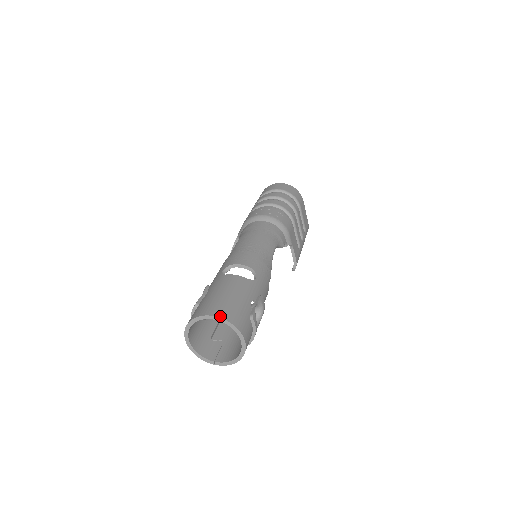
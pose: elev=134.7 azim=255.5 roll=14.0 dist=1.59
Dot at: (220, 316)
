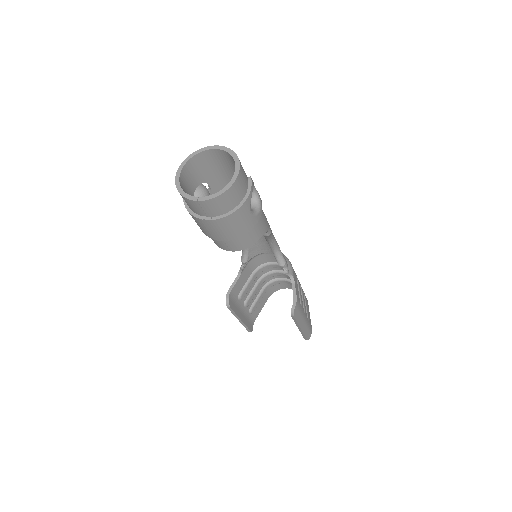
Dot at: (221, 147)
